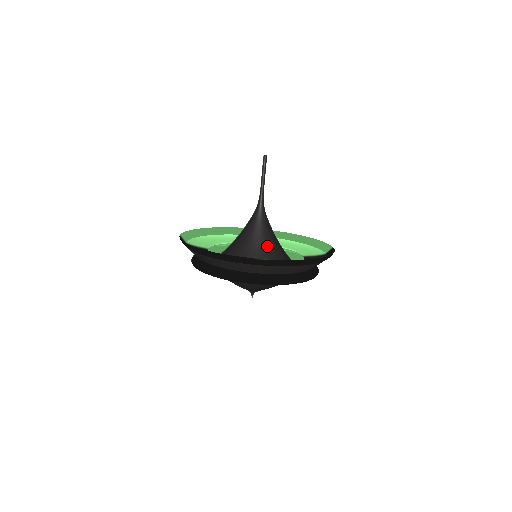
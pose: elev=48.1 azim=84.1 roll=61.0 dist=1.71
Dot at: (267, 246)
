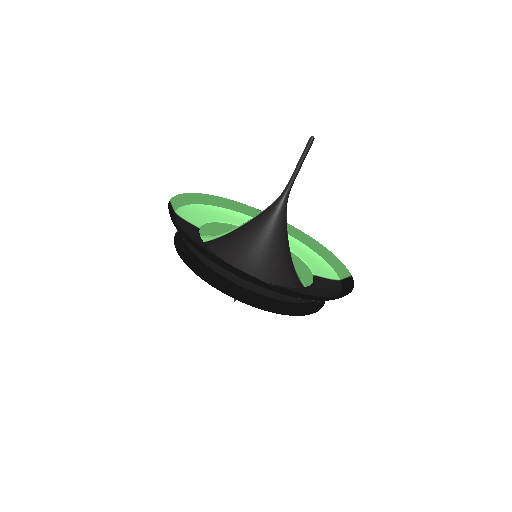
Dot at: (275, 253)
